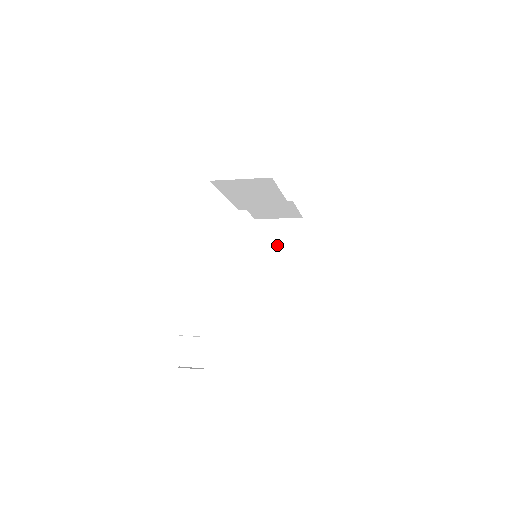
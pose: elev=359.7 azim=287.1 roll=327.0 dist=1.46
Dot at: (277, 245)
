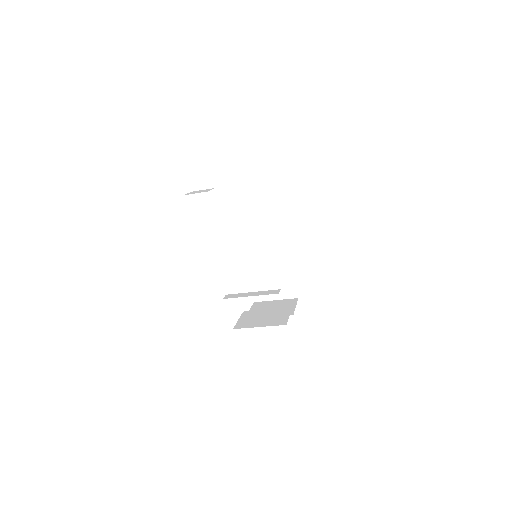
Dot at: occluded
